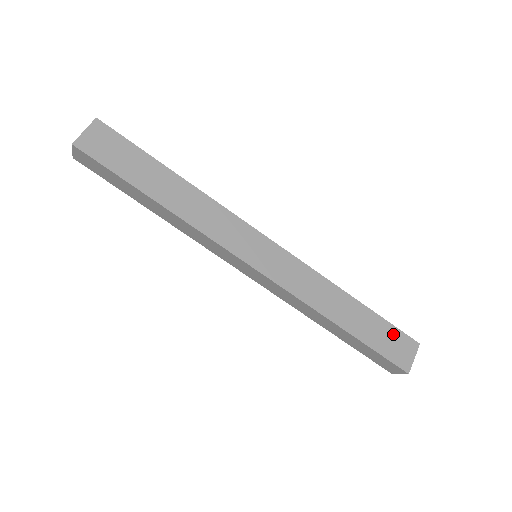
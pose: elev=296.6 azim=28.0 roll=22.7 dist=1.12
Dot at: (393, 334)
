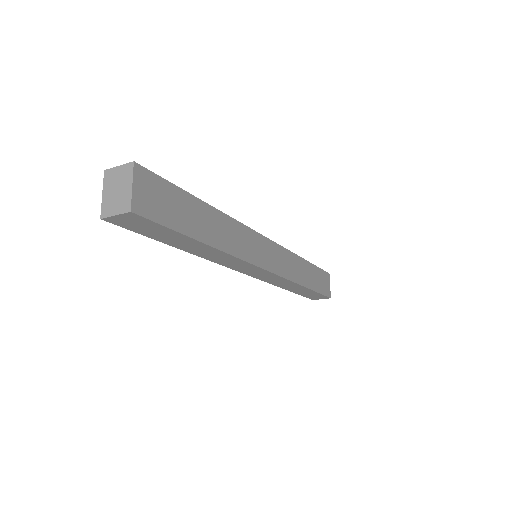
Dot at: (322, 275)
